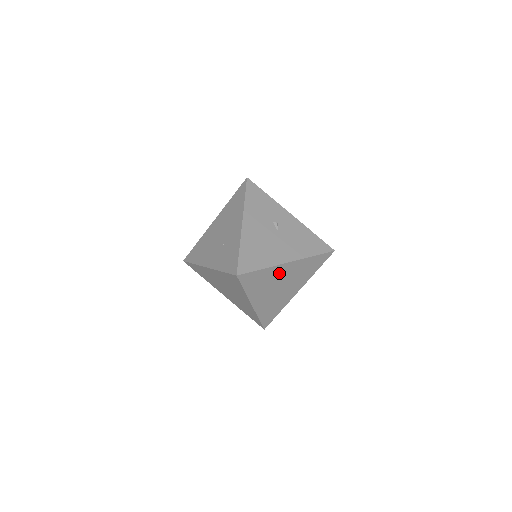
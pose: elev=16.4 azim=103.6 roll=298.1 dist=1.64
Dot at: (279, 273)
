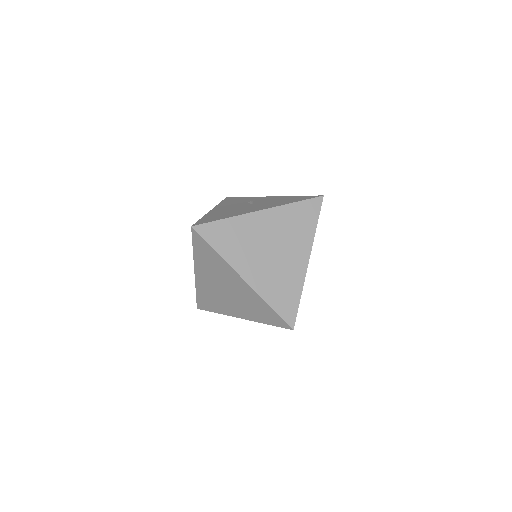
Dot at: (256, 227)
